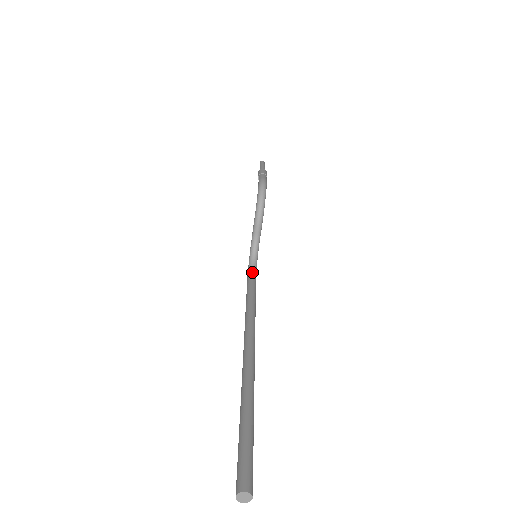
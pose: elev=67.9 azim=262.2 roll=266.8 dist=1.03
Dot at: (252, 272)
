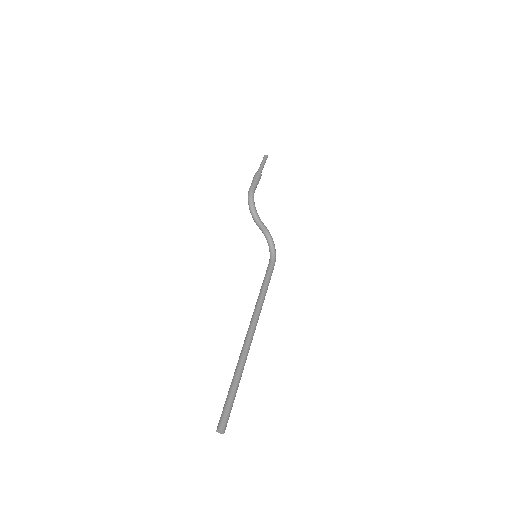
Dot at: (270, 259)
